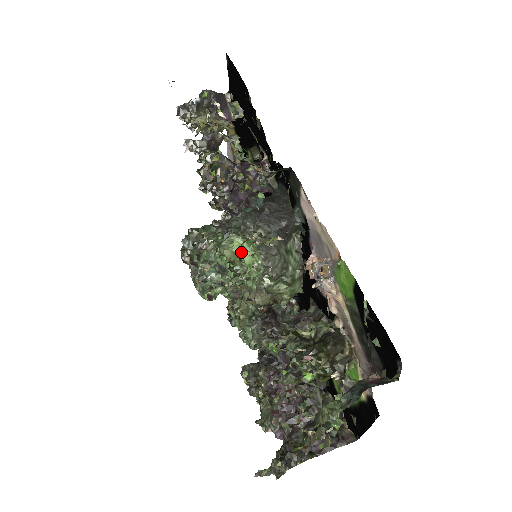
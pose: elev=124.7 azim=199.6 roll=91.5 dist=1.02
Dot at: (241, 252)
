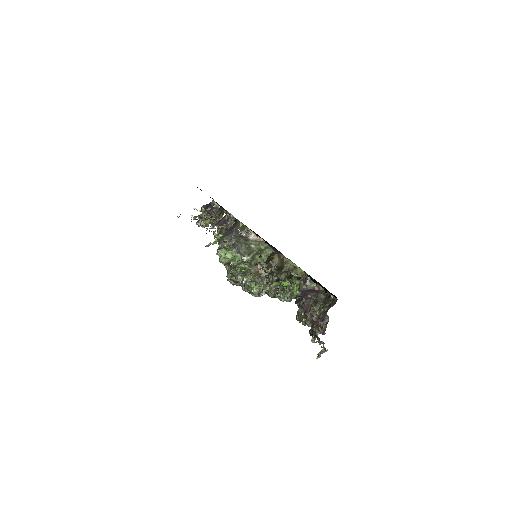
Dot at: (225, 255)
